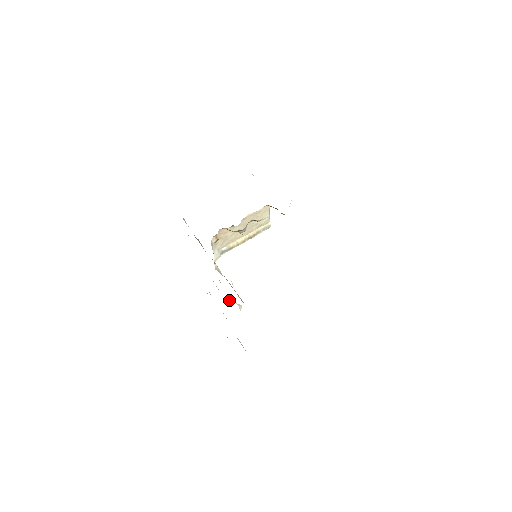
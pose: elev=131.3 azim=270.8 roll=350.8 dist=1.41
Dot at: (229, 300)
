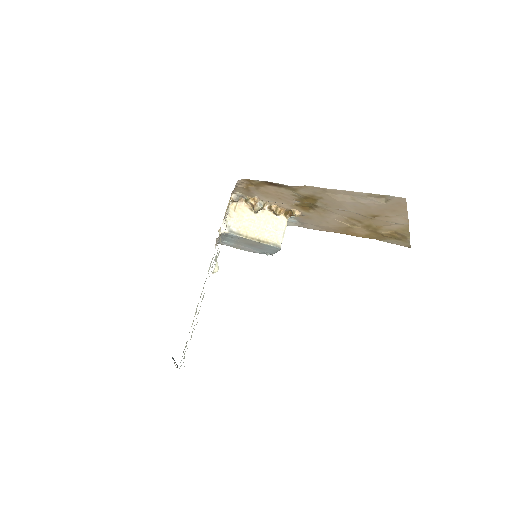
Dot at: occluded
